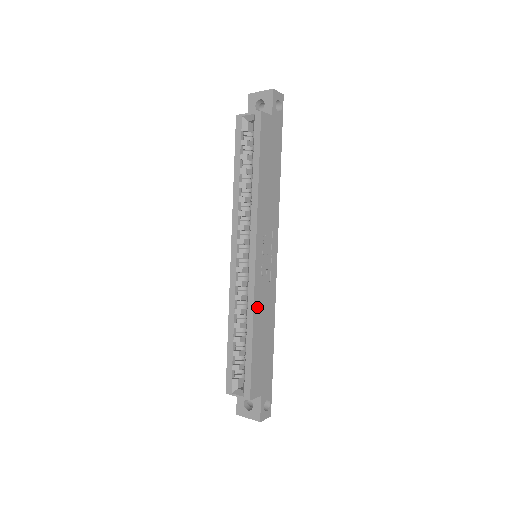
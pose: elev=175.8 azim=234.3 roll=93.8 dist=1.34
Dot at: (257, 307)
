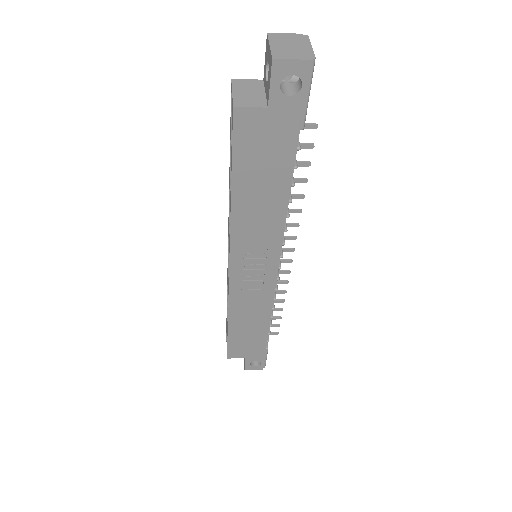
Dot at: (235, 307)
